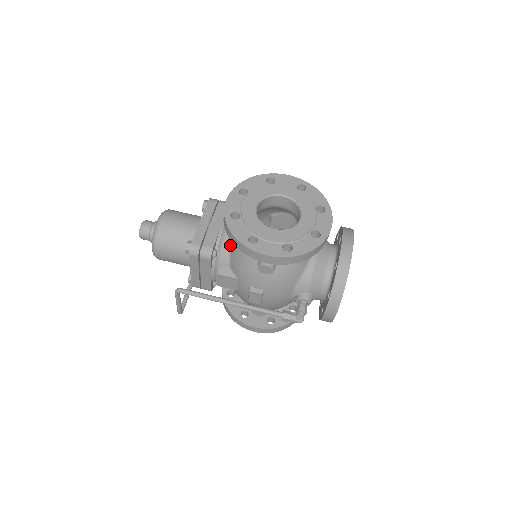
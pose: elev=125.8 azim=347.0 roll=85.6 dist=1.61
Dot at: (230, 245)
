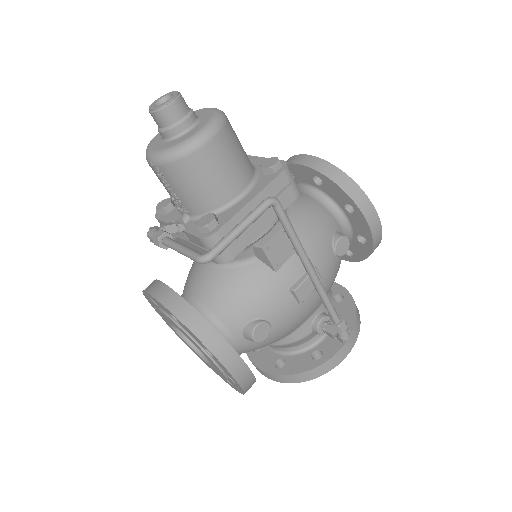
Dot at: occluded
